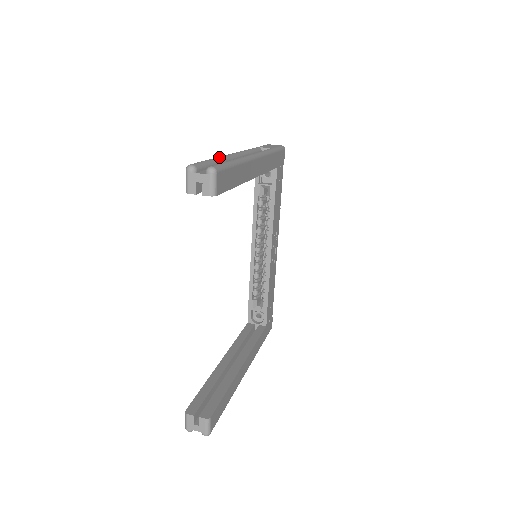
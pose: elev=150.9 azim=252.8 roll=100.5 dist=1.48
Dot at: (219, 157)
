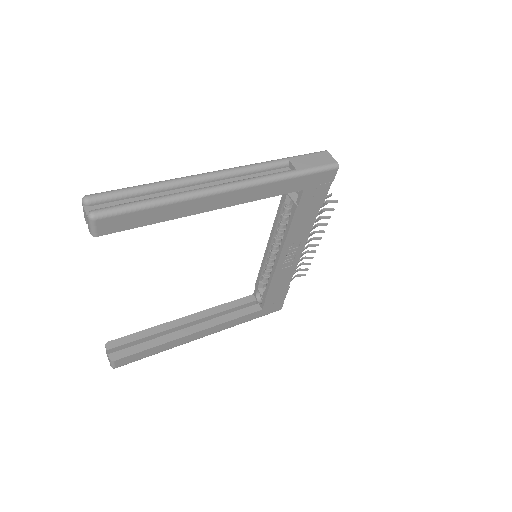
Dot at: (160, 183)
